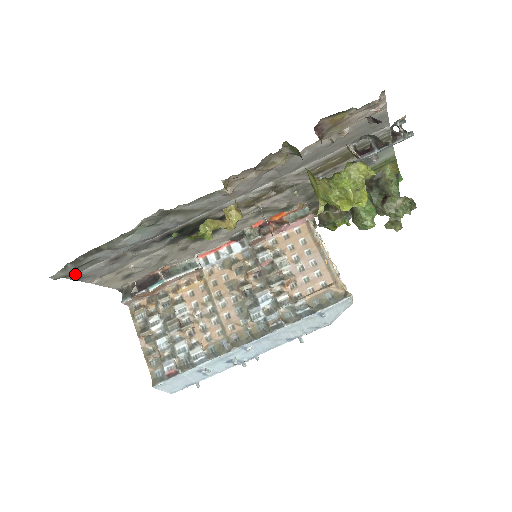
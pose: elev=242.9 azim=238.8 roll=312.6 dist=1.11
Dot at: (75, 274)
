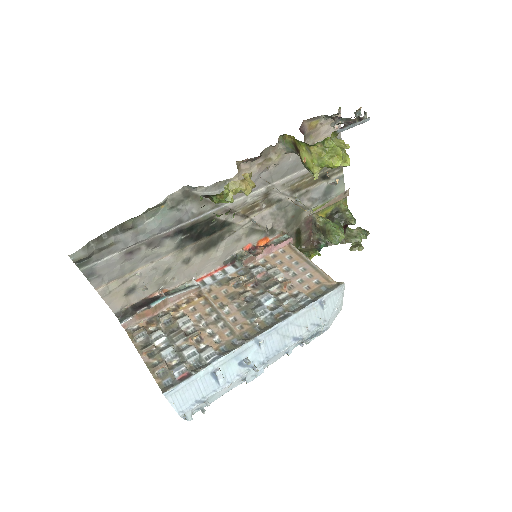
Dot at: (89, 265)
